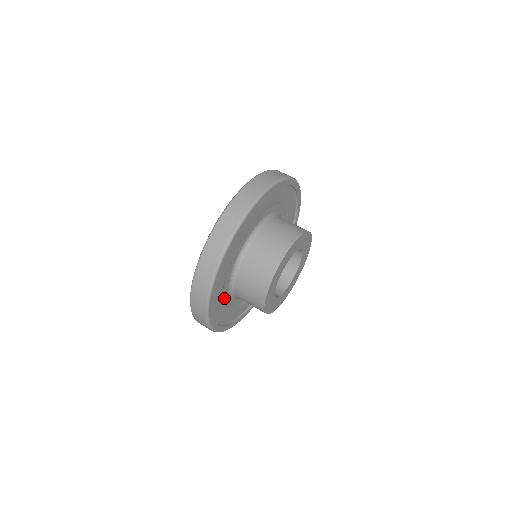
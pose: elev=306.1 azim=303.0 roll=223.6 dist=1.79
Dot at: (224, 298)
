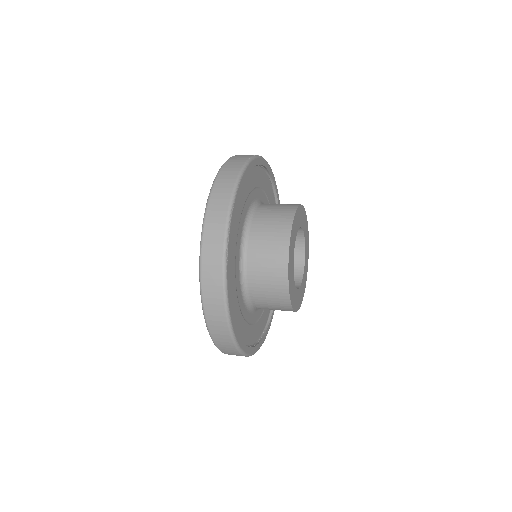
Dot at: (242, 213)
